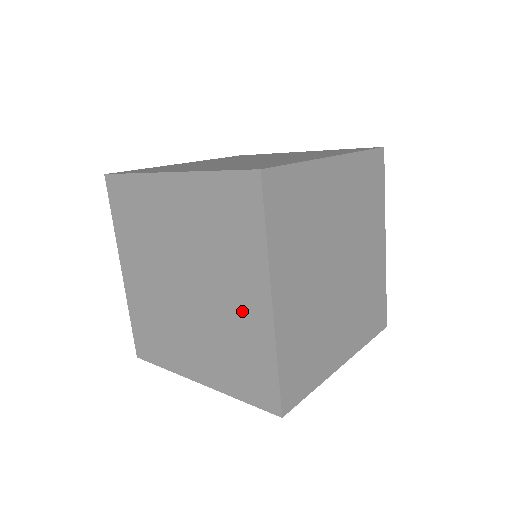
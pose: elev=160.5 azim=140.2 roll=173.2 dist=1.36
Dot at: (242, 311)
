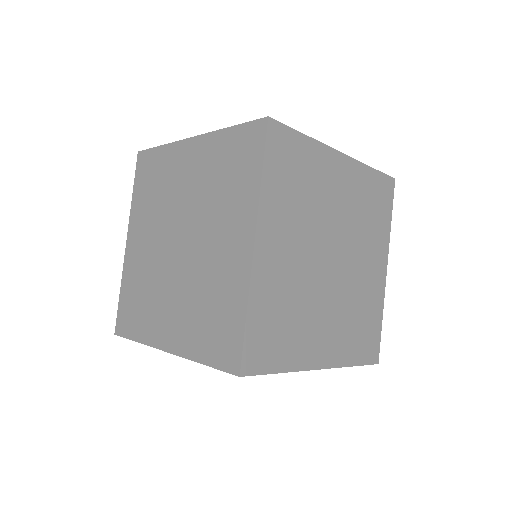
Dot at: (225, 259)
